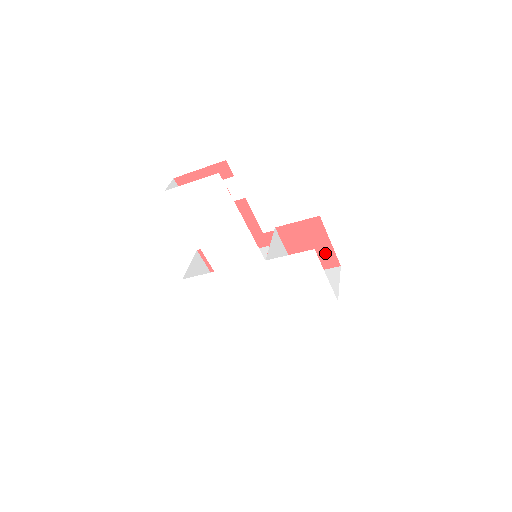
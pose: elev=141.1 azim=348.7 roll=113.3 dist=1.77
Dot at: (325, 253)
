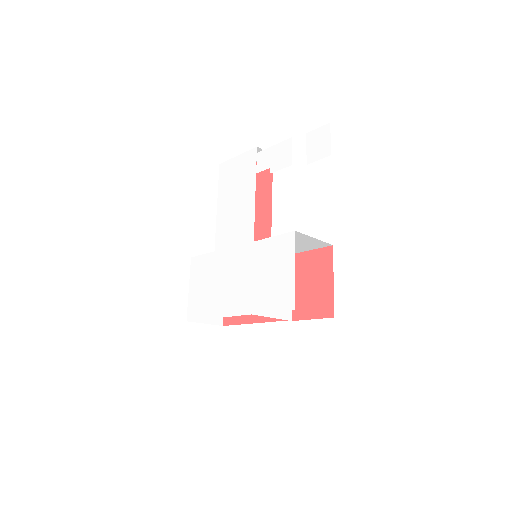
Dot at: (324, 295)
